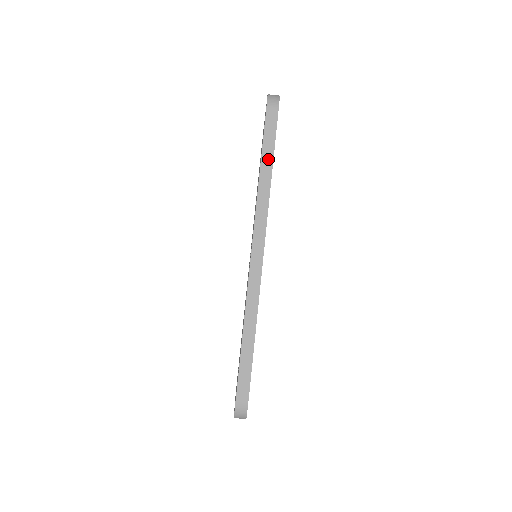
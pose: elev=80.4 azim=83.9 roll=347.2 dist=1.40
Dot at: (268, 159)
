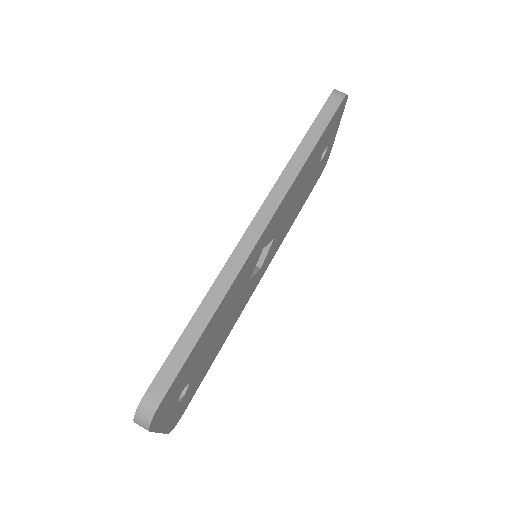
Dot at: (312, 139)
